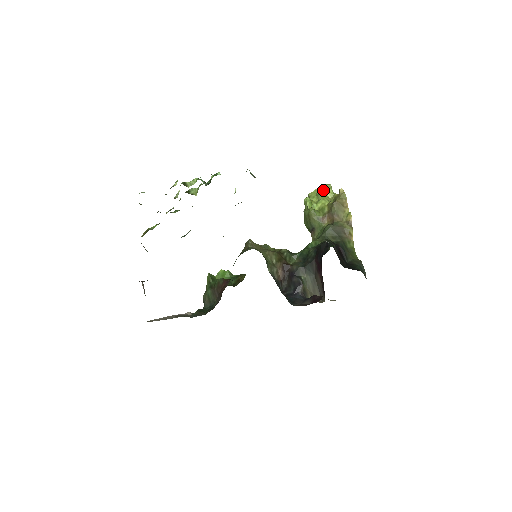
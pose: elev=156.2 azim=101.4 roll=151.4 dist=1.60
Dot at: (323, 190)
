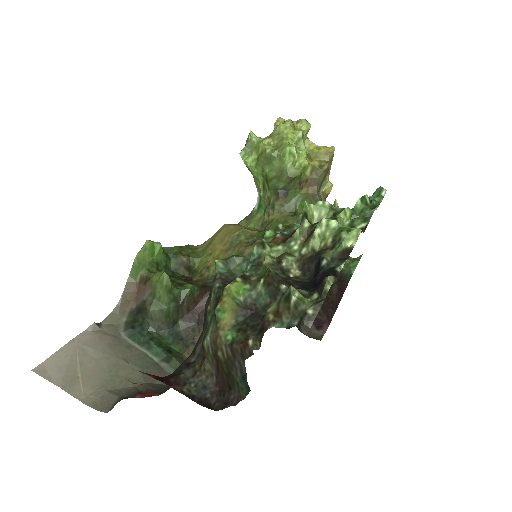
Dot at: (302, 131)
